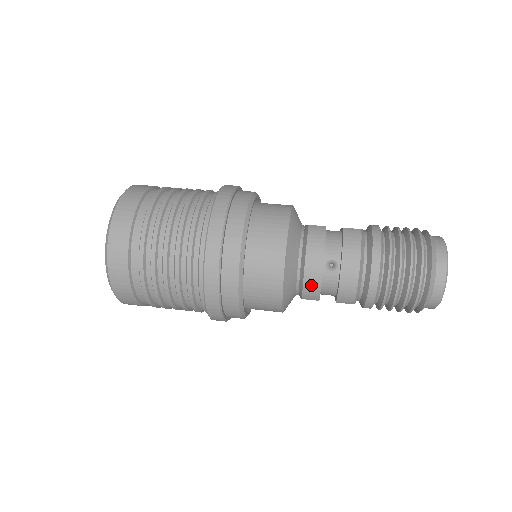
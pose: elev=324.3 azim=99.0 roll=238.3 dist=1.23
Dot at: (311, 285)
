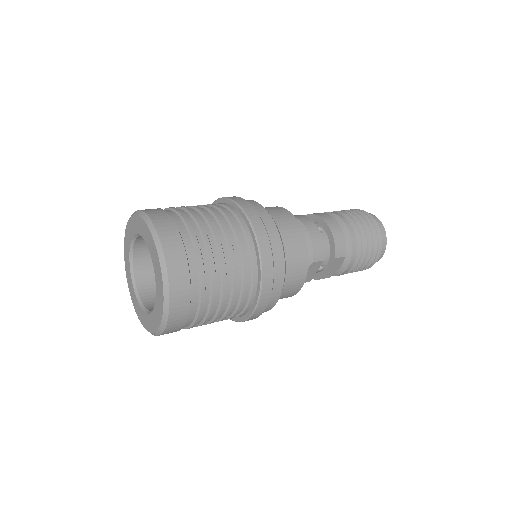
Dot at: (317, 241)
